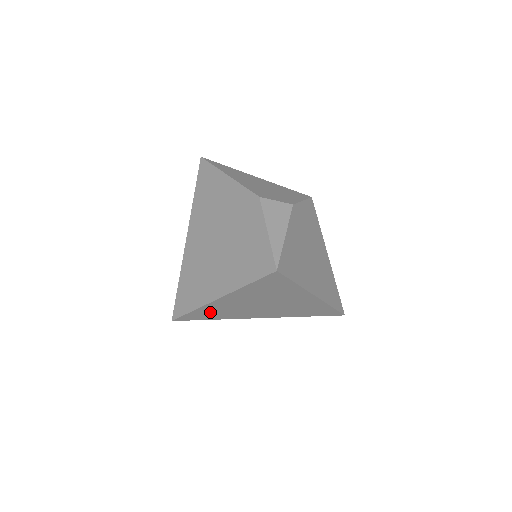
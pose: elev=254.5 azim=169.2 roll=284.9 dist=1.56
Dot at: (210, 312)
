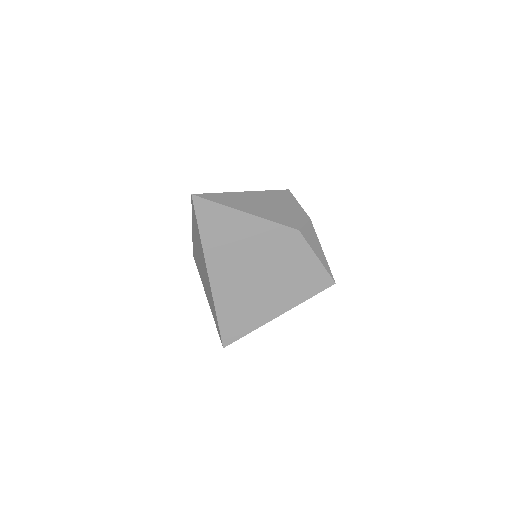
Dot at: occluded
